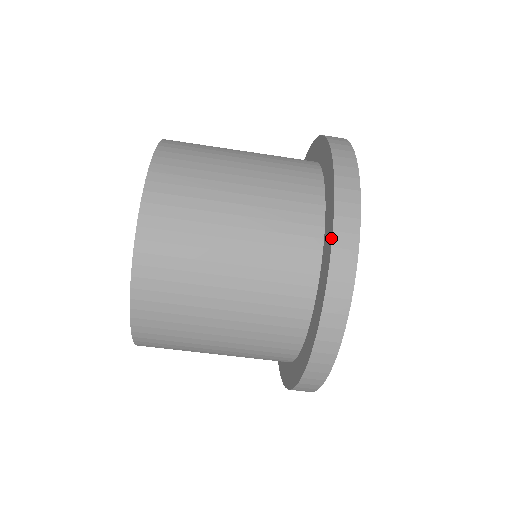
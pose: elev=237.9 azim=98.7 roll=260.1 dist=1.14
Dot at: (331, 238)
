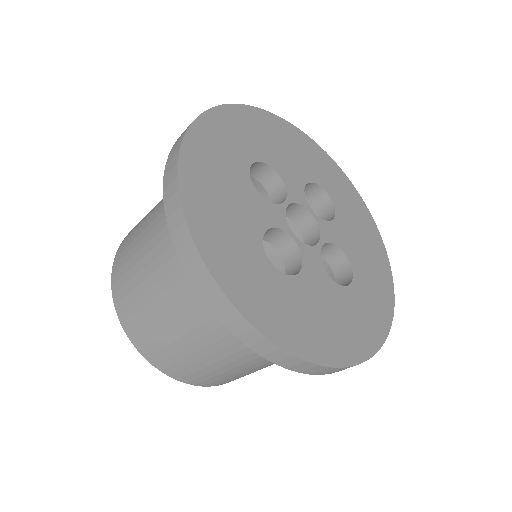
Dot at: (291, 369)
